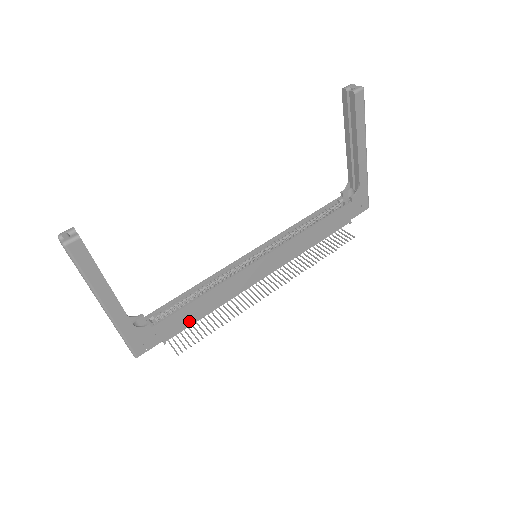
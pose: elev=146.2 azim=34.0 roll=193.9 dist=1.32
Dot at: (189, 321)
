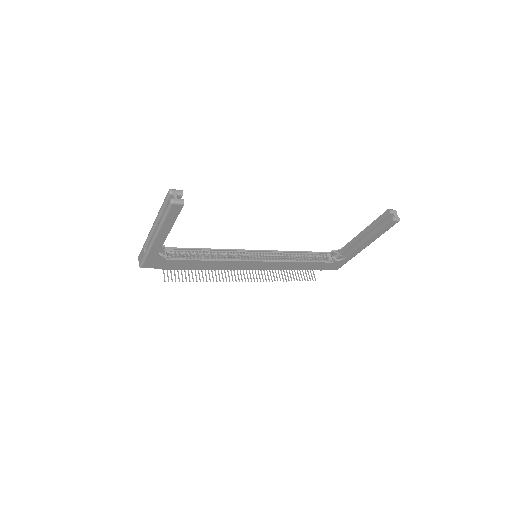
Dot at: (188, 267)
